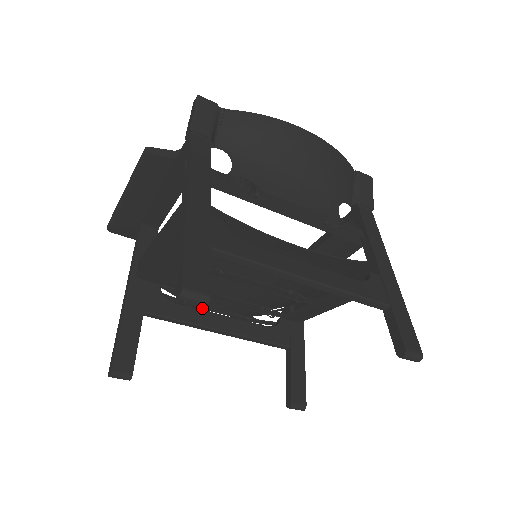
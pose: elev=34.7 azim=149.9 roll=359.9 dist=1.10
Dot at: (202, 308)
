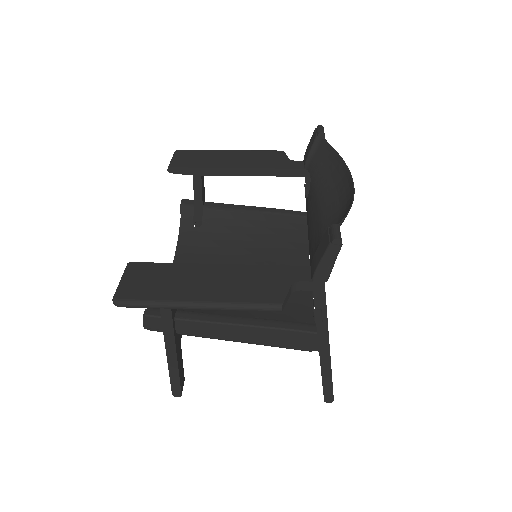
Dot at: occluded
